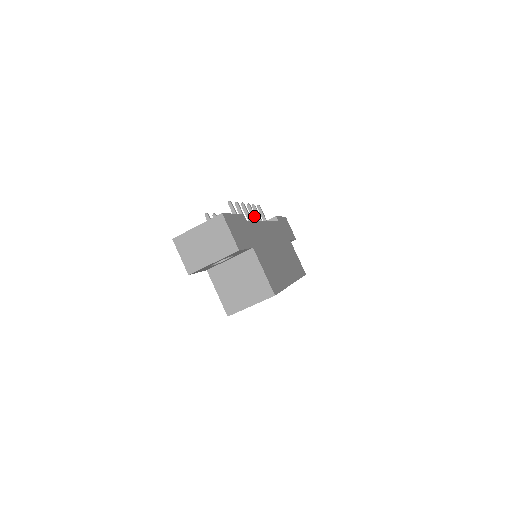
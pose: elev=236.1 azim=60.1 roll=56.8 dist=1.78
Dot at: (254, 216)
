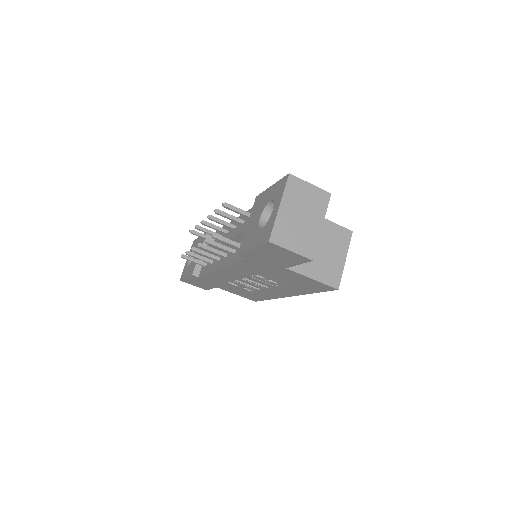
Dot at: (217, 227)
